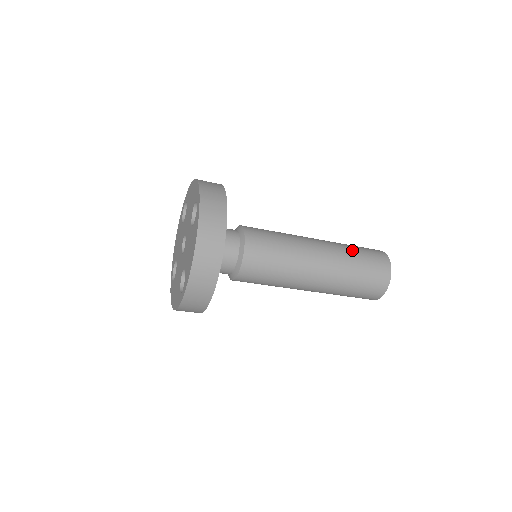
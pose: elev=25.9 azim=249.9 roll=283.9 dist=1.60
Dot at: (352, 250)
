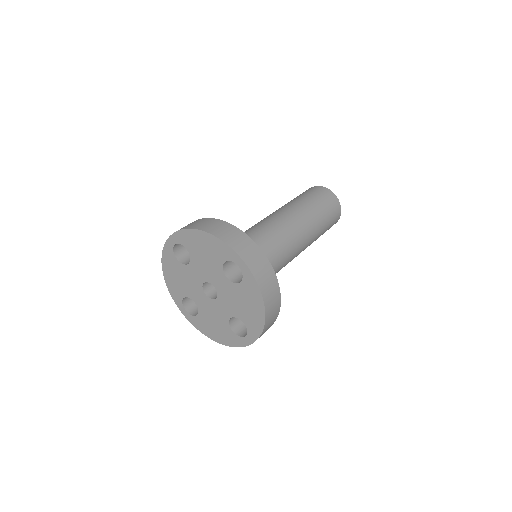
Dot at: (315, 205)
